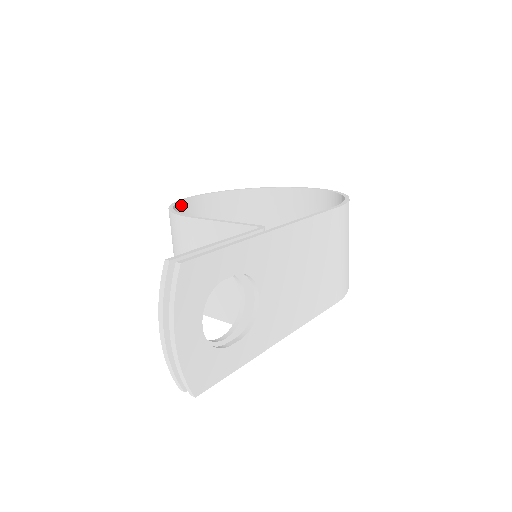
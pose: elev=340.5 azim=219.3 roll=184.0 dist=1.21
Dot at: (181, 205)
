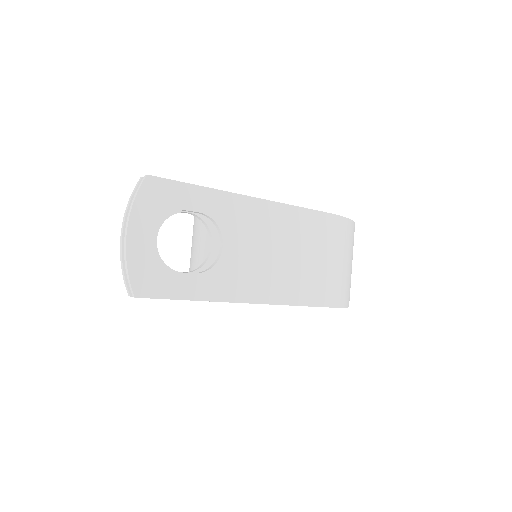
Dot at: occluded
